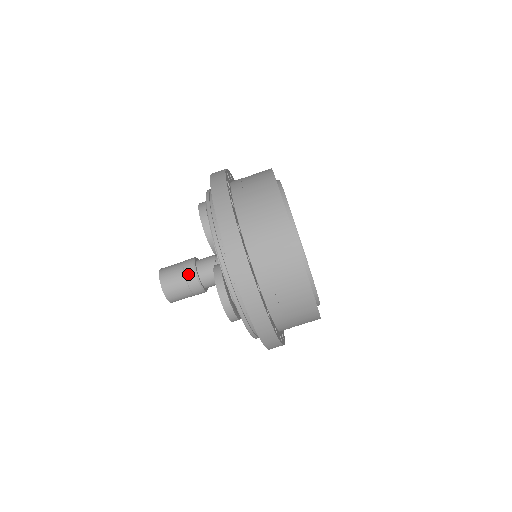
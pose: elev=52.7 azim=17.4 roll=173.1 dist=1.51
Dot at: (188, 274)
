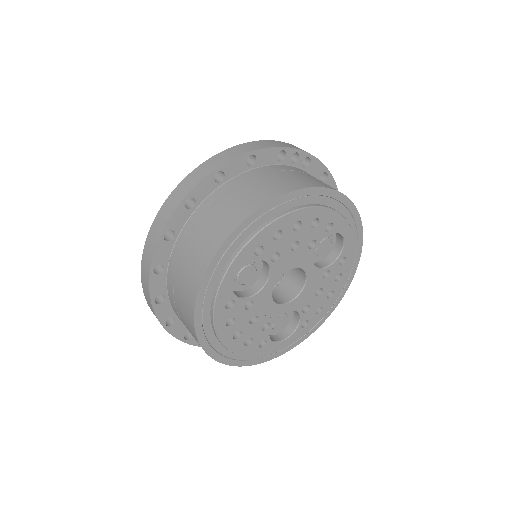
Dot at: occluded
